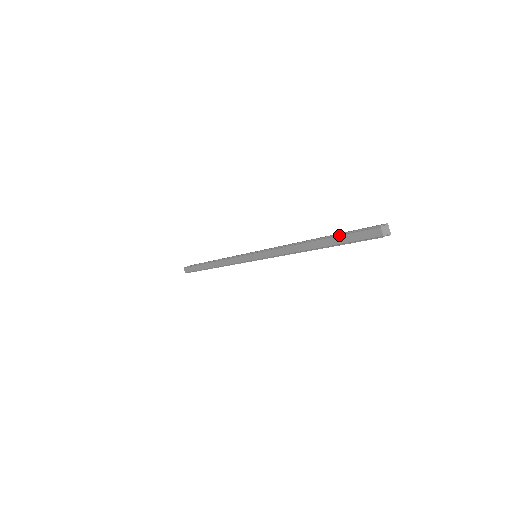
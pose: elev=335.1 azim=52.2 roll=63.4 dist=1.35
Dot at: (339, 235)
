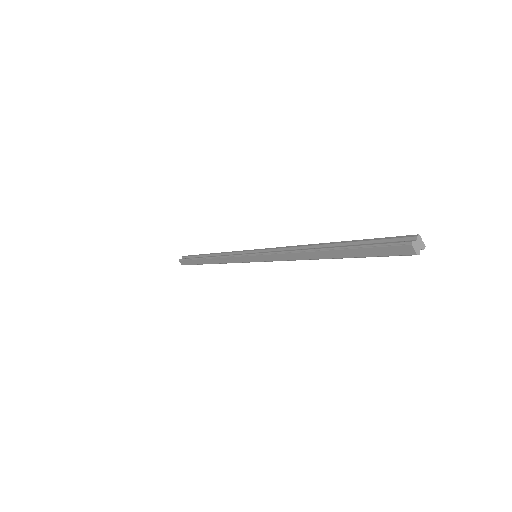
Dot at: (355, 248)
